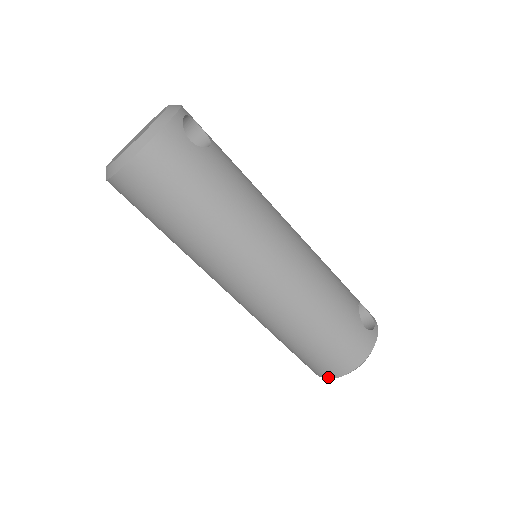
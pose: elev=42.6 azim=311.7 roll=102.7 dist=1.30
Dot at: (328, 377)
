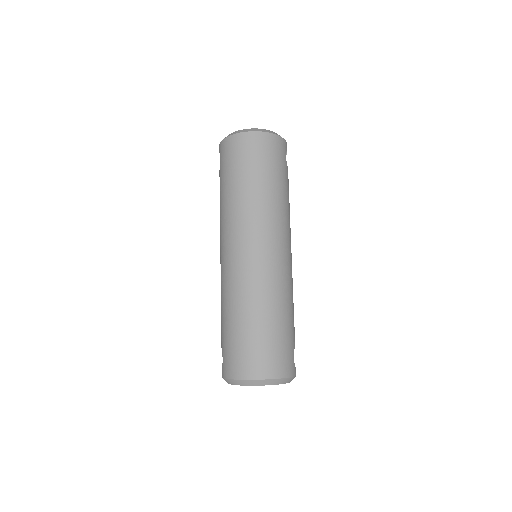
Dot at: (244, 377)
